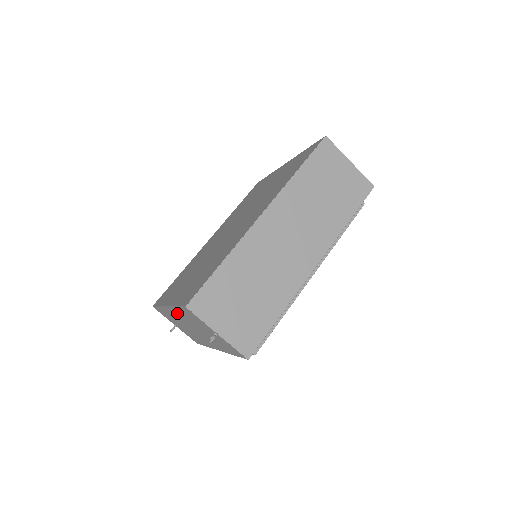
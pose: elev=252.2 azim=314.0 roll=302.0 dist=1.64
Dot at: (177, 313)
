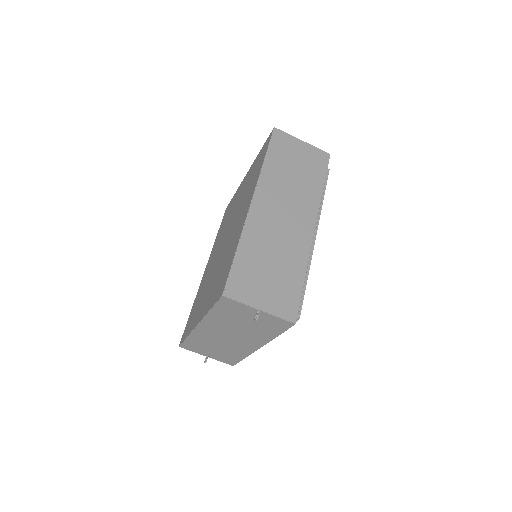
Dot at: (211, 323)
